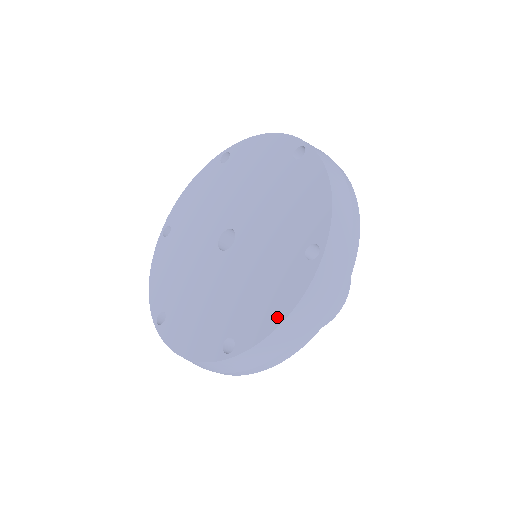
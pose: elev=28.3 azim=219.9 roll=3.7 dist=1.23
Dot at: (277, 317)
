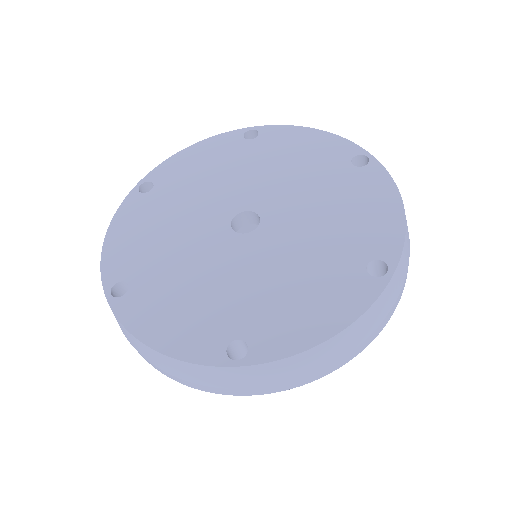
Dot at: (394, 209)
